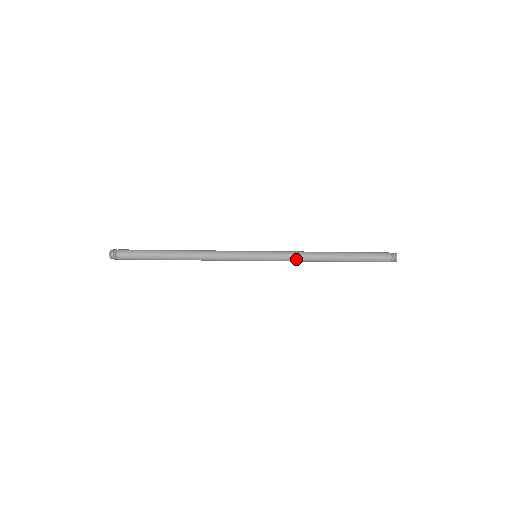
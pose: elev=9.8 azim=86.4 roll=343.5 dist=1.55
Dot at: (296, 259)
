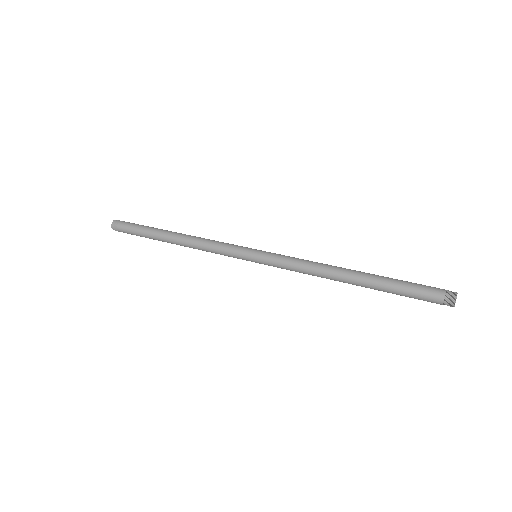
Dot at: (303, 273)
